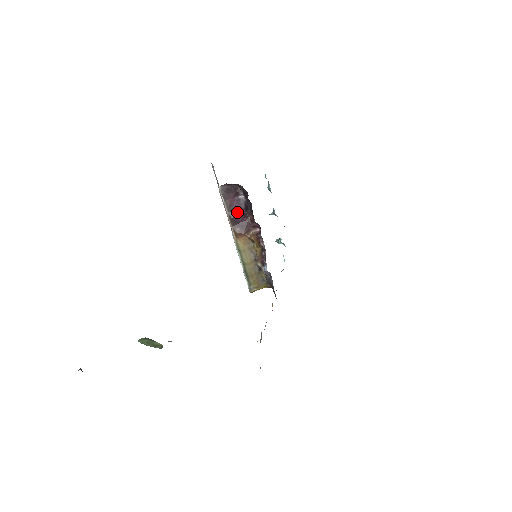
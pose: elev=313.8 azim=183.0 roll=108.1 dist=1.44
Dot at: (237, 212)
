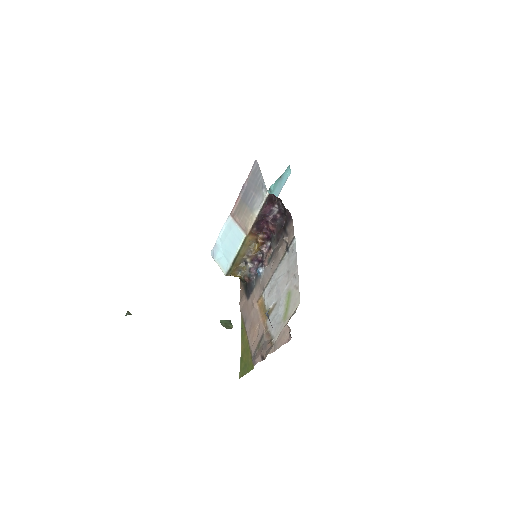
Dot at: (264, 217)
